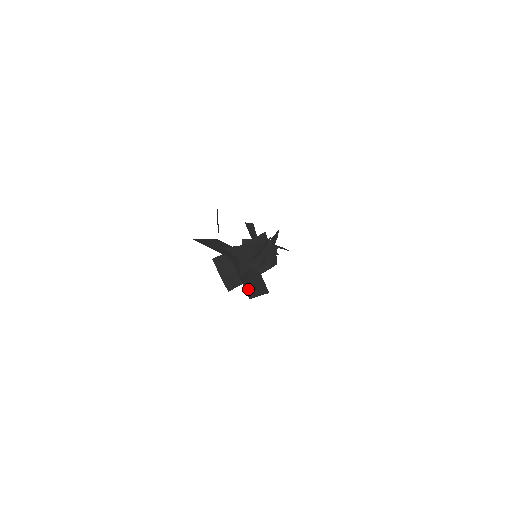
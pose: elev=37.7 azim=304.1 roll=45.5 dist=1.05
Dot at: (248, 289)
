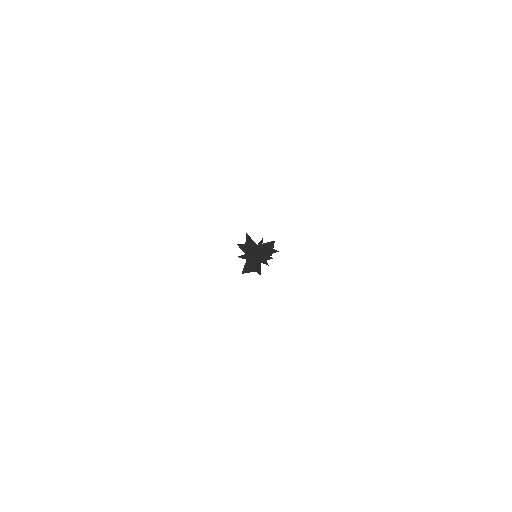
Dot at: occluded
